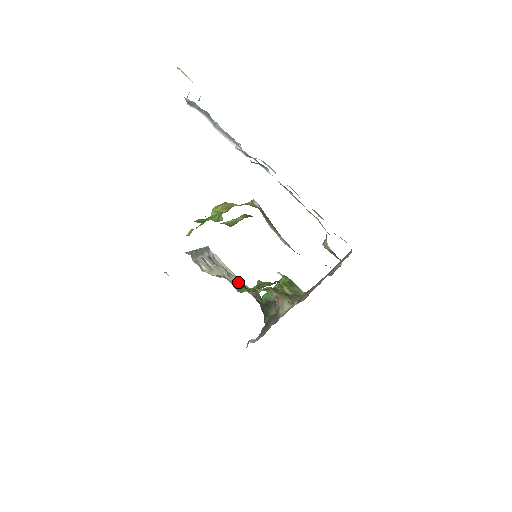
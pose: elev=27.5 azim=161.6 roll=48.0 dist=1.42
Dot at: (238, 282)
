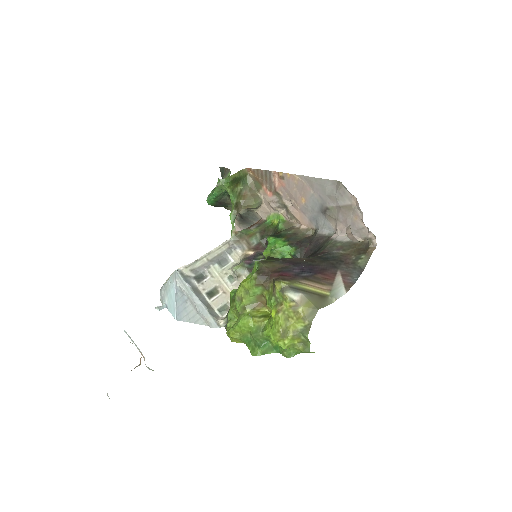
Dot at: (247, 269)
